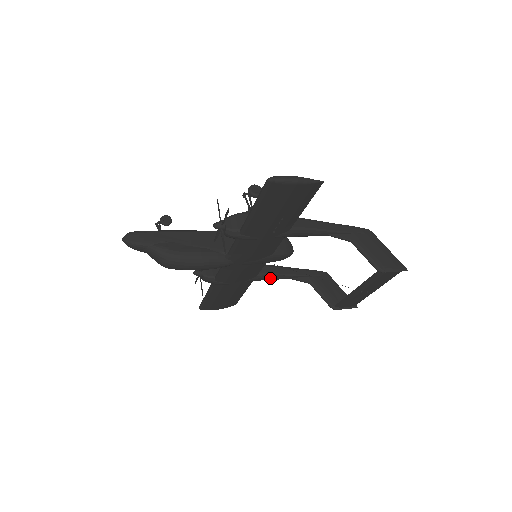
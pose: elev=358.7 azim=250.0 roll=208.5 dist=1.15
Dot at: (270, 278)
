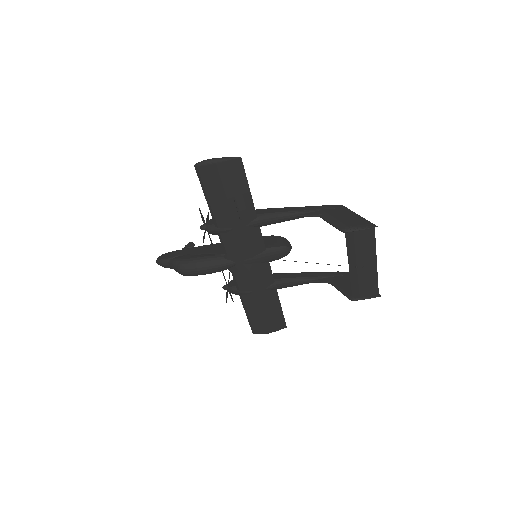
Dot at: (289, 283)
